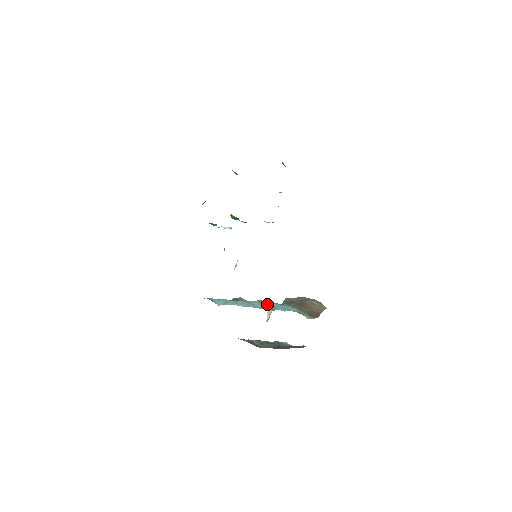
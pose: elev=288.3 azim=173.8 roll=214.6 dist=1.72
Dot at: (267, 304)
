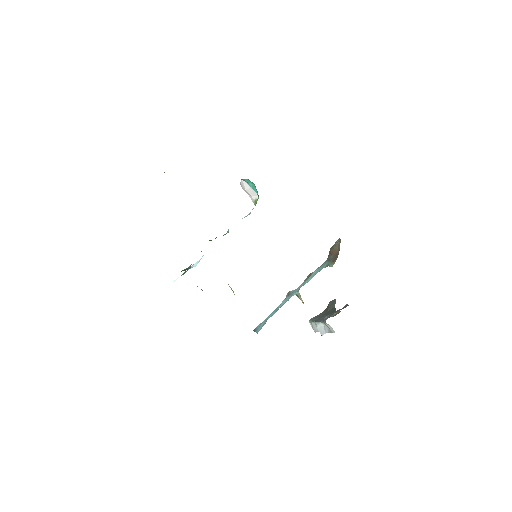
Dot at: (305, 281)
